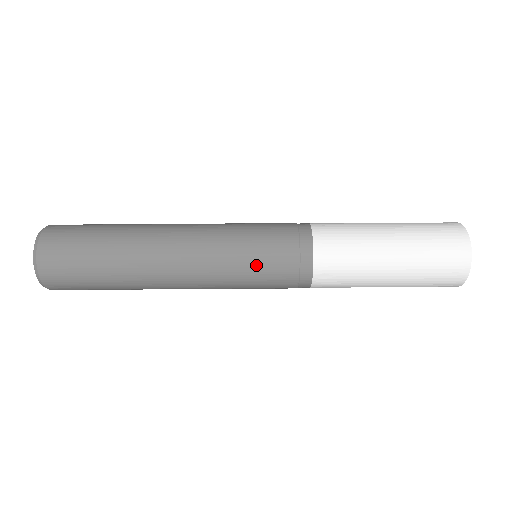
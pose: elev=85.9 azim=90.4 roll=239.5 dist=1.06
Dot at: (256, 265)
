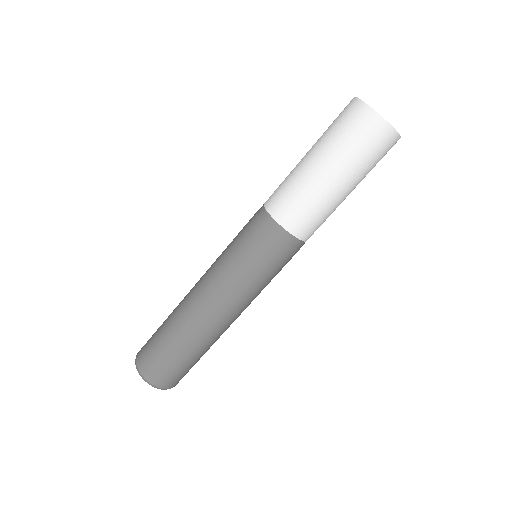
Dot at: (273, 276)
